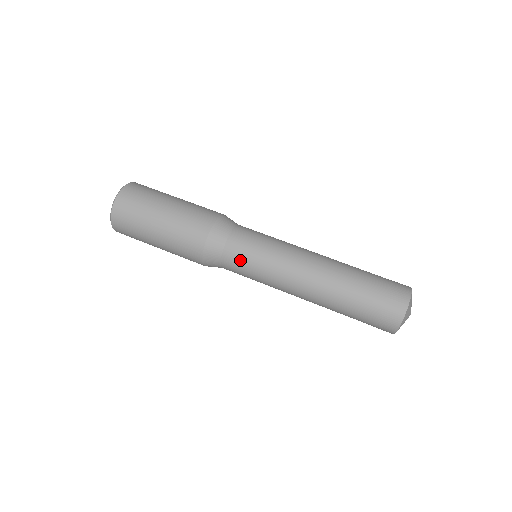
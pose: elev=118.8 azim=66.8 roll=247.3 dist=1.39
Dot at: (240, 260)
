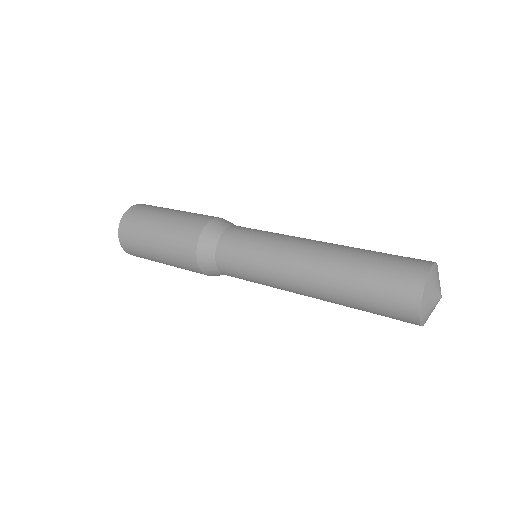
Dot at: (232, 258)
